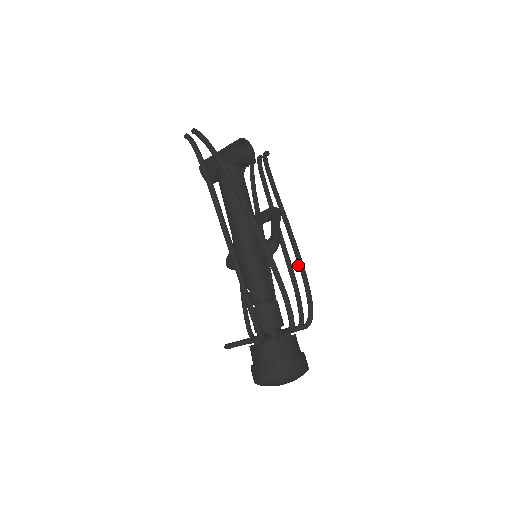
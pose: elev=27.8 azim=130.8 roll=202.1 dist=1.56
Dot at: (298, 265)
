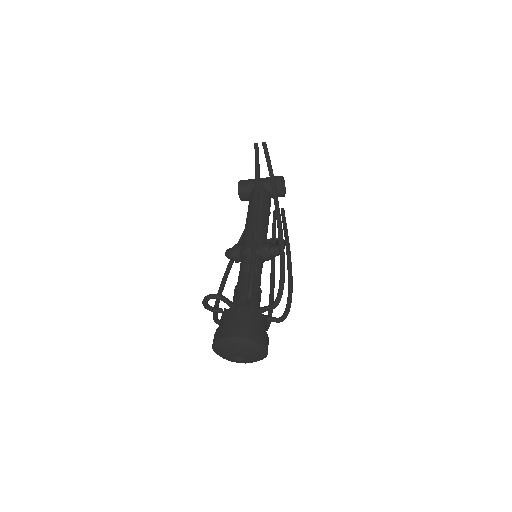
Dot at: (288, 277)
